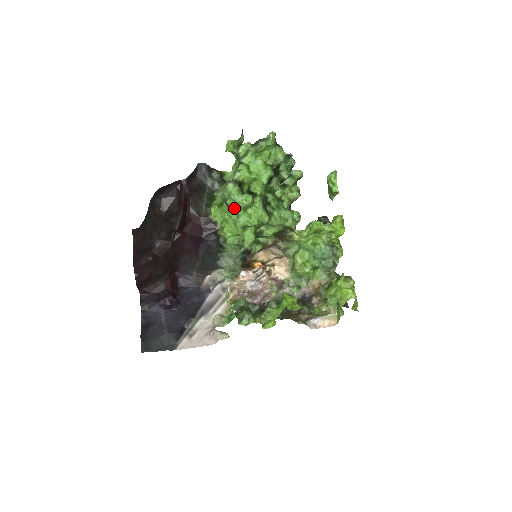
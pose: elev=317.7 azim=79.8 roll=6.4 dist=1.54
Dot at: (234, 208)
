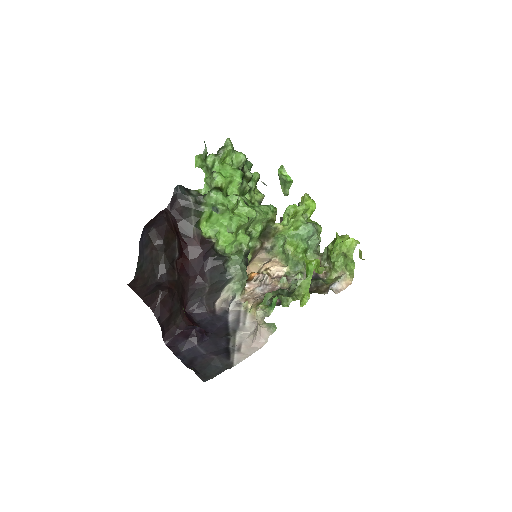
Dot at: (225, 210)
